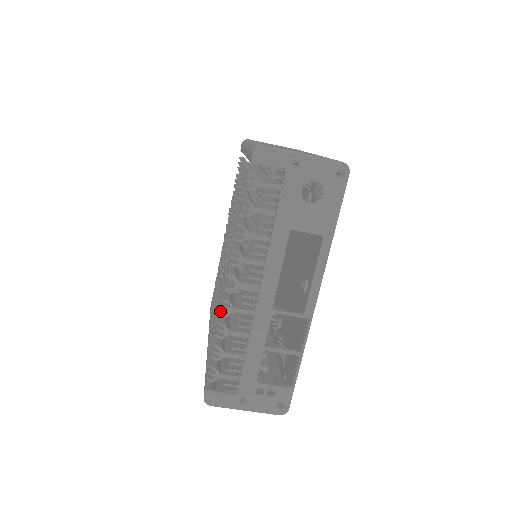
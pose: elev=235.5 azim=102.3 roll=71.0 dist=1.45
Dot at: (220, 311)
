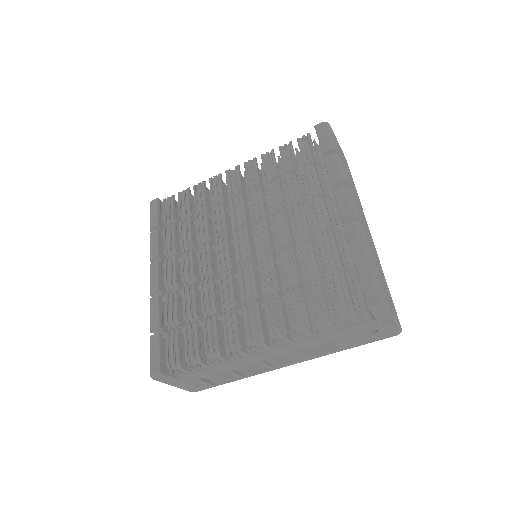
Dot at: (227, 344)
